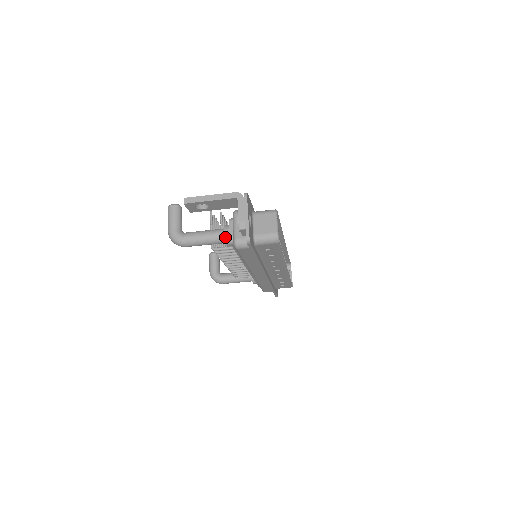
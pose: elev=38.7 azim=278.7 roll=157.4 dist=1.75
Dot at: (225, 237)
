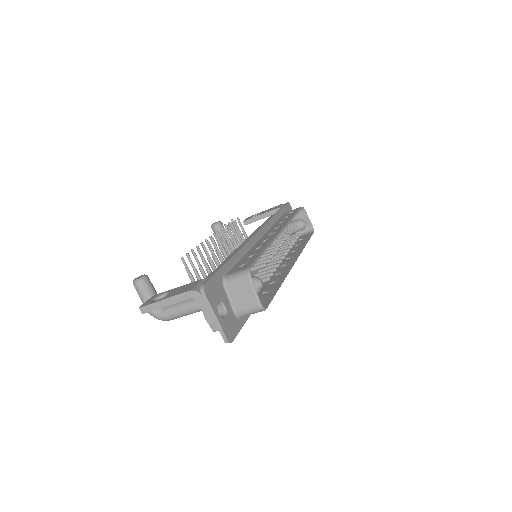
Dot at: occluded
